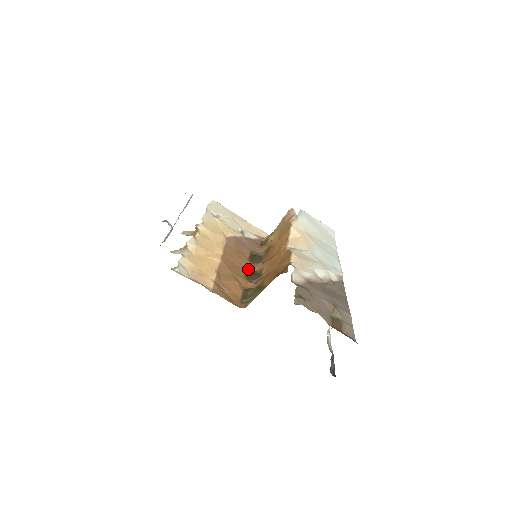
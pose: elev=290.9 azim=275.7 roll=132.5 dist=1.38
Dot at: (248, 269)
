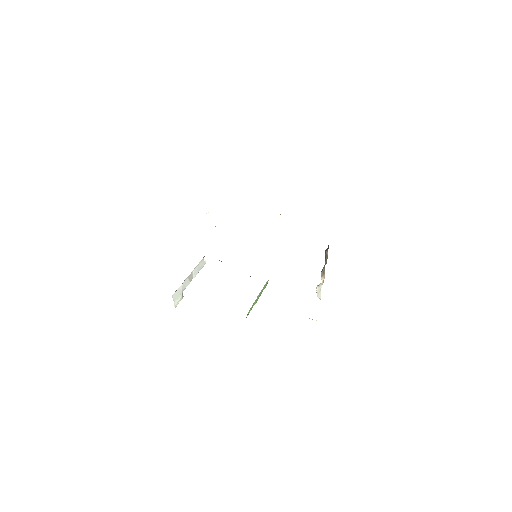
Dot at: occluded
